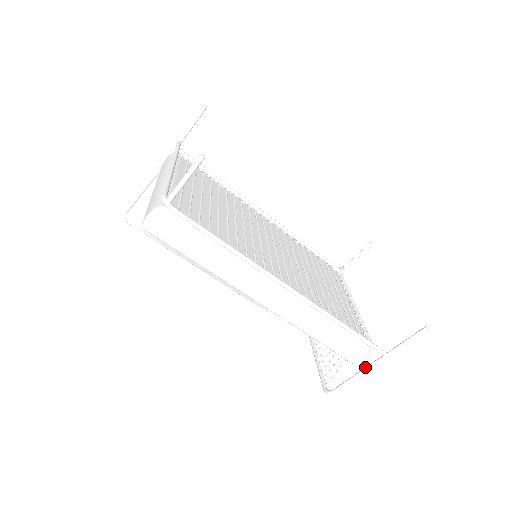
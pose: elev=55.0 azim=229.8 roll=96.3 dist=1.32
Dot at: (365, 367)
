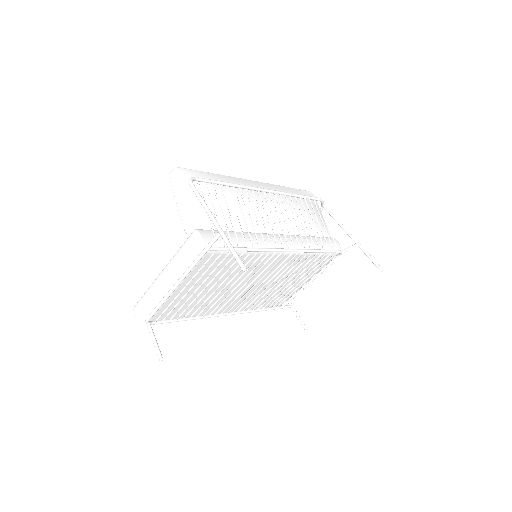
Dot at: occluded
